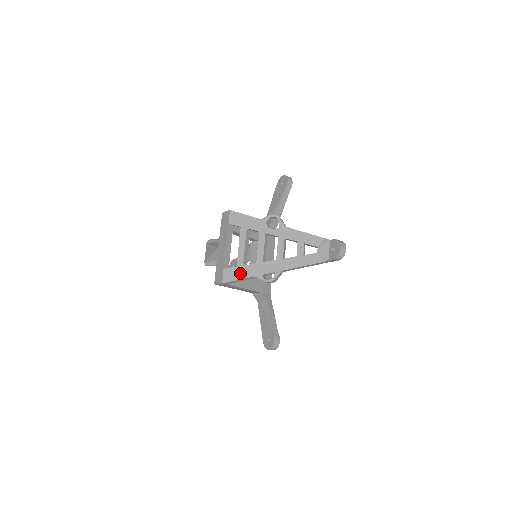
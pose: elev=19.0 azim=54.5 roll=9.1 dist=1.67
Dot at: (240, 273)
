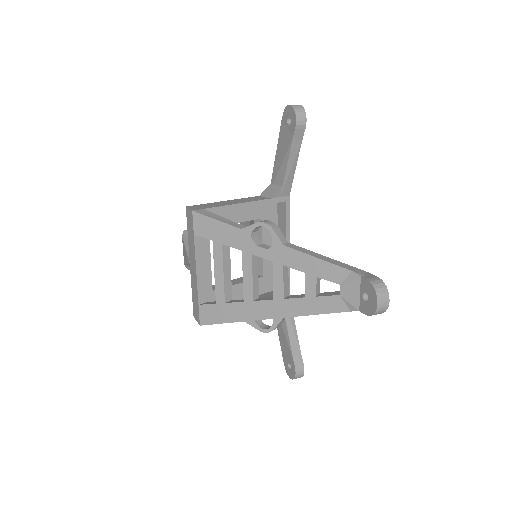
Dot at: (222, 314)
